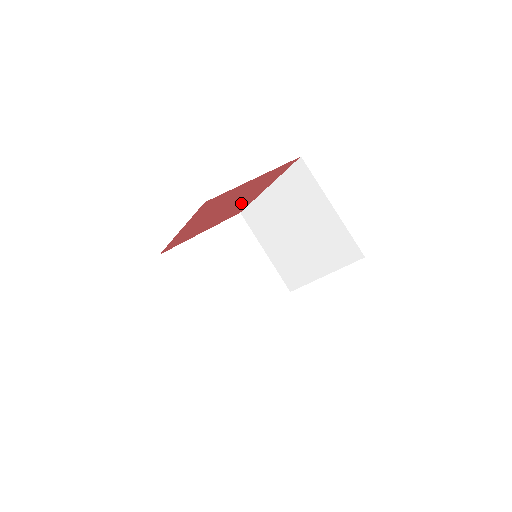
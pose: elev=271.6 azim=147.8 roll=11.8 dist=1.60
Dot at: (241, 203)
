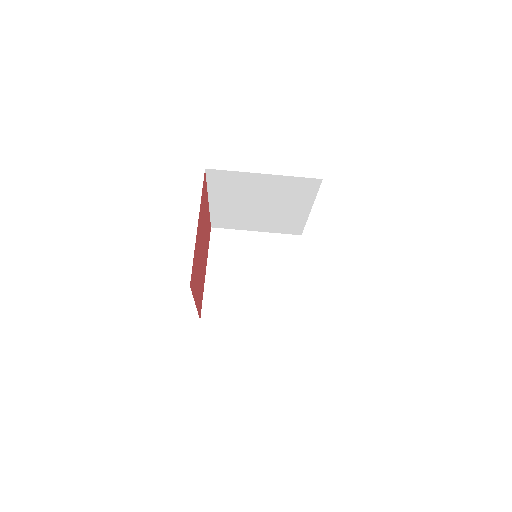
Dot at: (206, 231)
